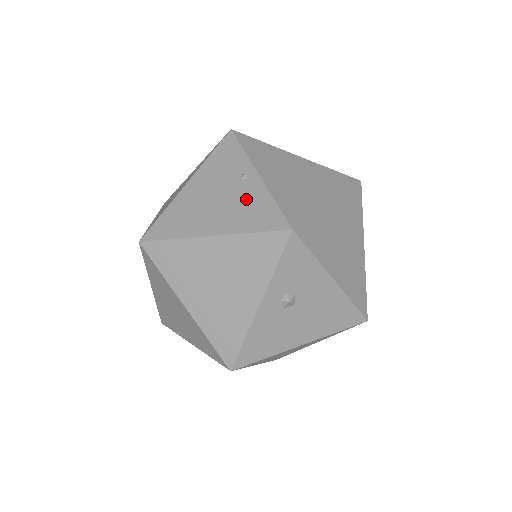
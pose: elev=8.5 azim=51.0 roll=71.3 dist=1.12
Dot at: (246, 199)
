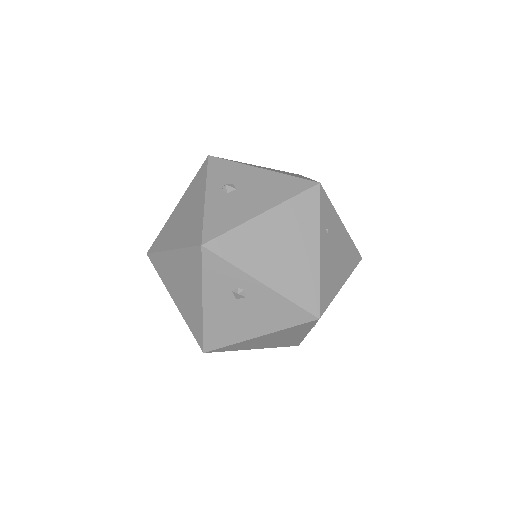
Dot at: occluded
